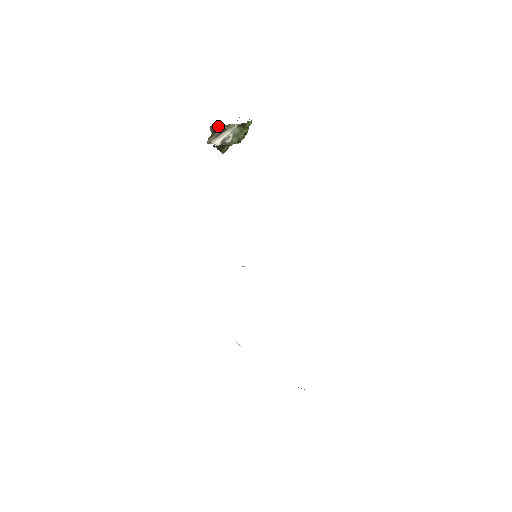
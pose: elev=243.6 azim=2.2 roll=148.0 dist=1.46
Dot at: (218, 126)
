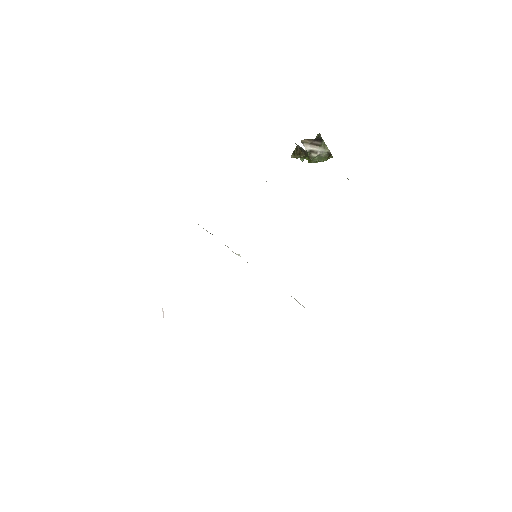
Dot at: (321, 138)
